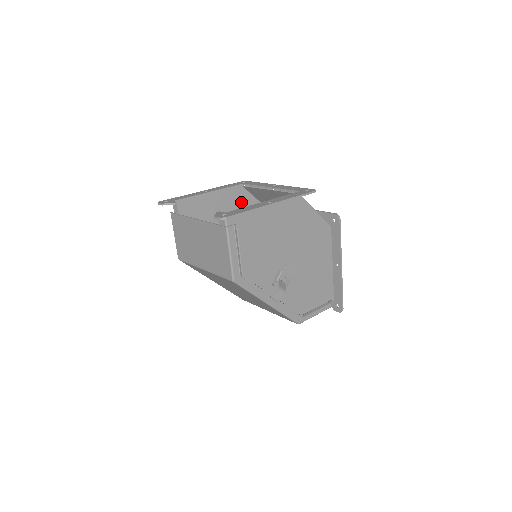
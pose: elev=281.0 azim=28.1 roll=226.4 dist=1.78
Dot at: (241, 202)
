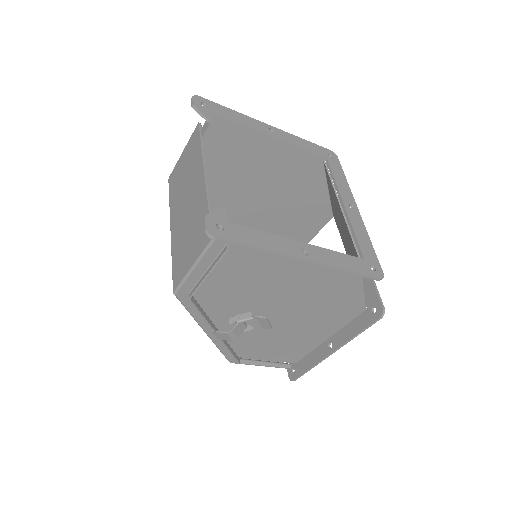
Dot at: (305, 176)
